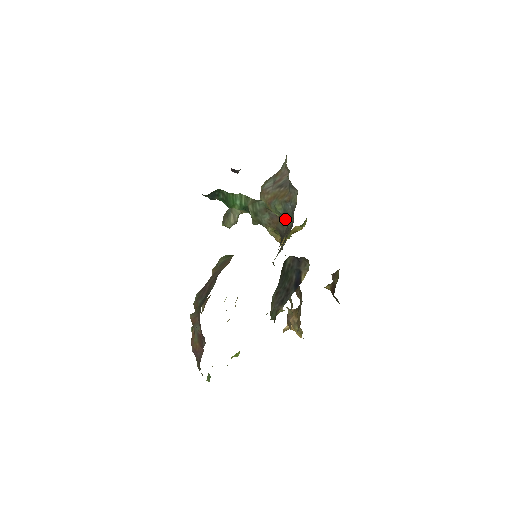
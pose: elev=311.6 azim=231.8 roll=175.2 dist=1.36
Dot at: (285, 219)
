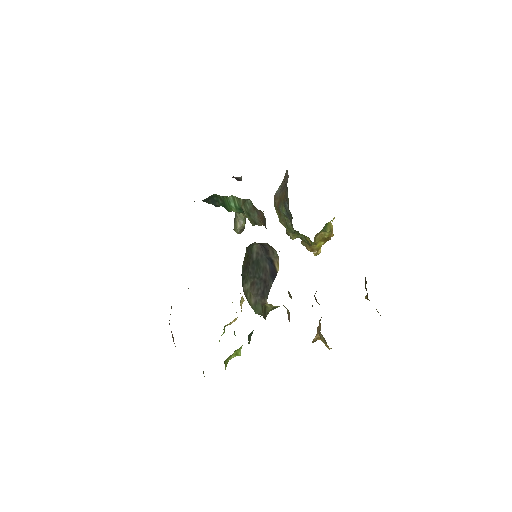
Dot at: (290, 220)
